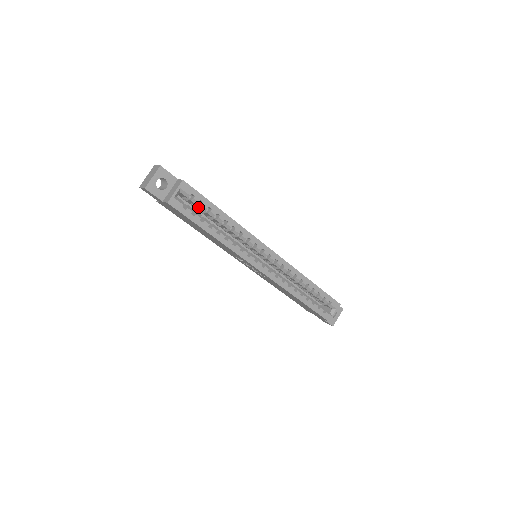
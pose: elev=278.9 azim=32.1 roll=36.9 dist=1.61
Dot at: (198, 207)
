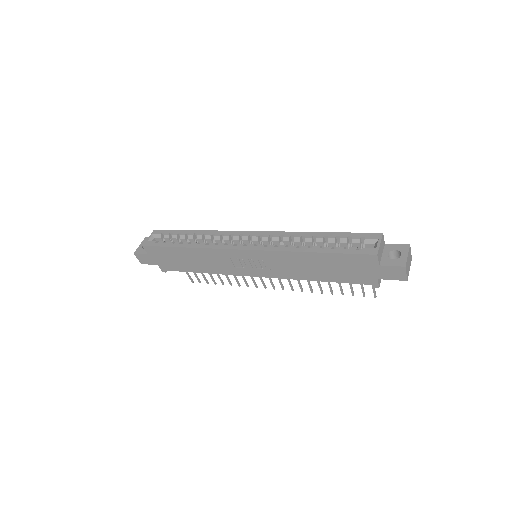
Dot at: occluded
